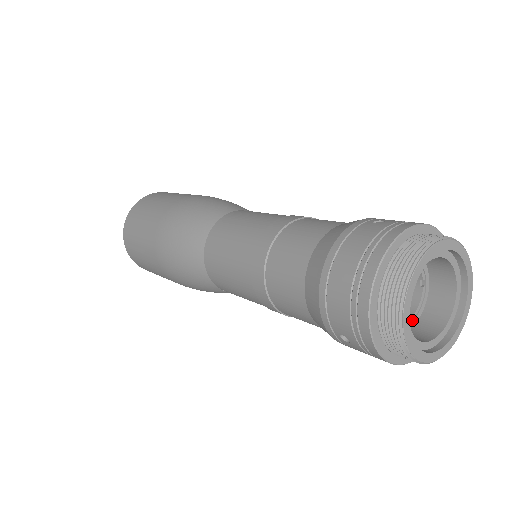
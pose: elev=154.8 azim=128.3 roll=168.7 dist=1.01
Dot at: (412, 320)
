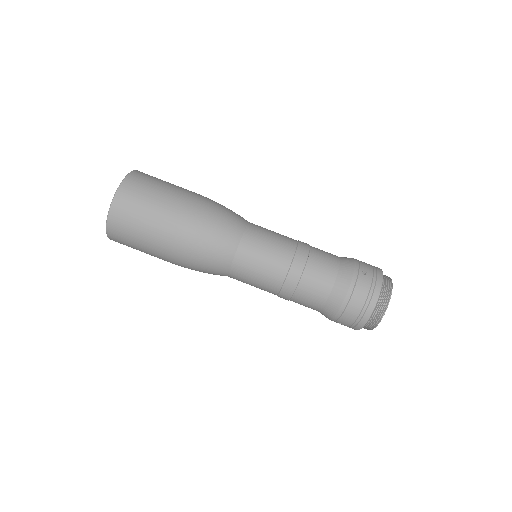
Dot at: occluded
